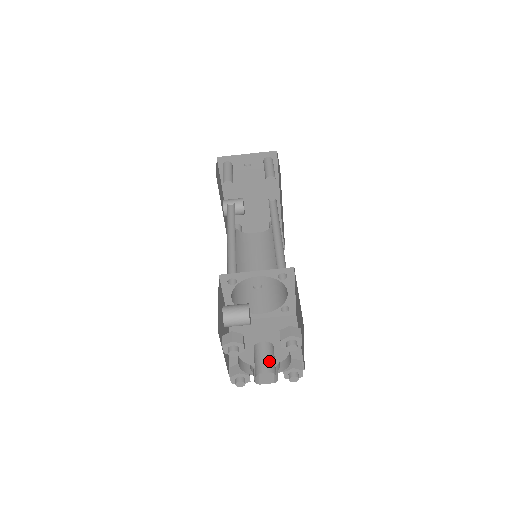
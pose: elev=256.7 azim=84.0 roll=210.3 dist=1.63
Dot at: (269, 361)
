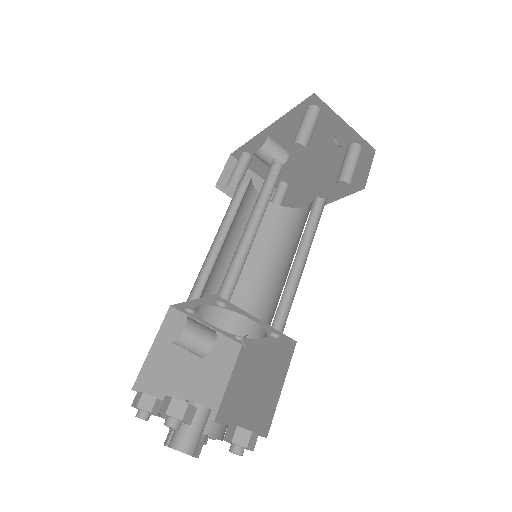
Dot at: (198, 439)
